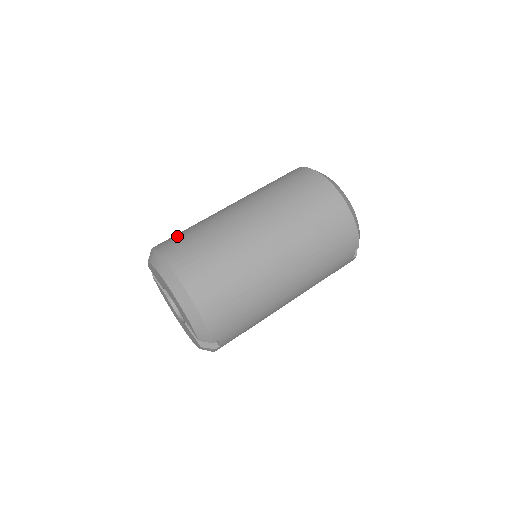
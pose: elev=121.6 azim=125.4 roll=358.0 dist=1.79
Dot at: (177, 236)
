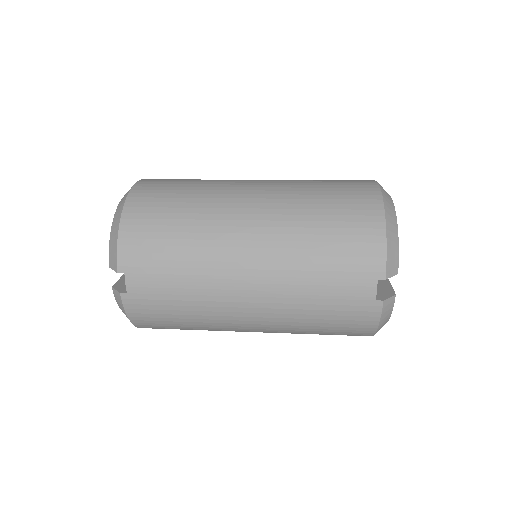
Dot at: occluded
